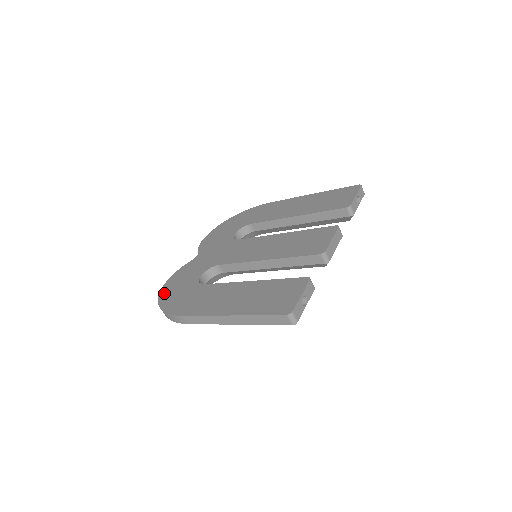
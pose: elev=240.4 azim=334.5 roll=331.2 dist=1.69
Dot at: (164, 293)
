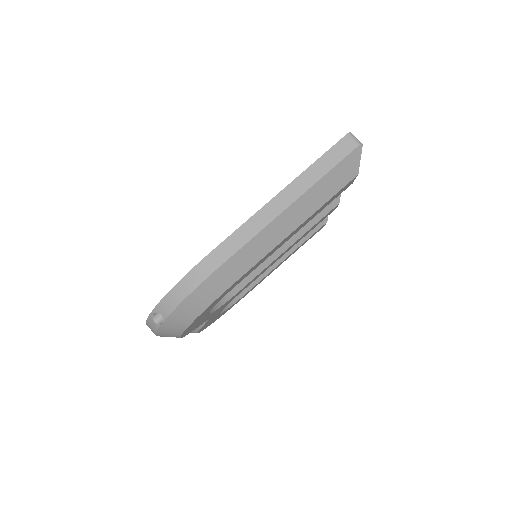
Dot at: occluded
